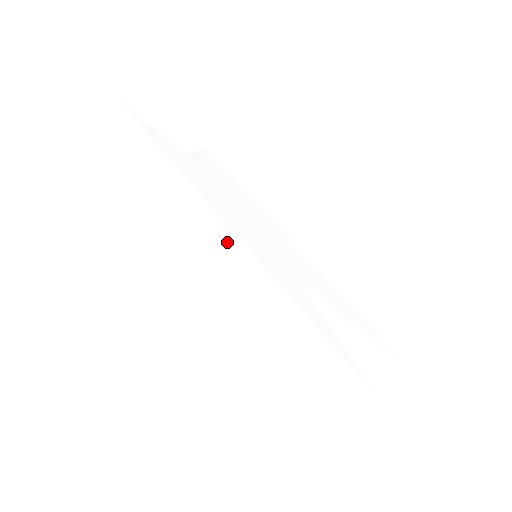
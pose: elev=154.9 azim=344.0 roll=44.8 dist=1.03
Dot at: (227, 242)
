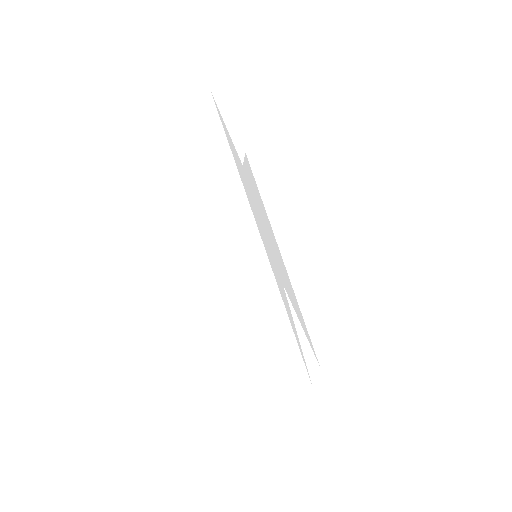
Dot at: (251, 242)
